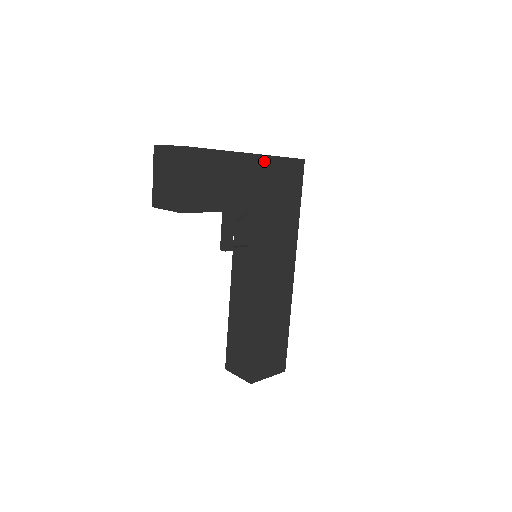
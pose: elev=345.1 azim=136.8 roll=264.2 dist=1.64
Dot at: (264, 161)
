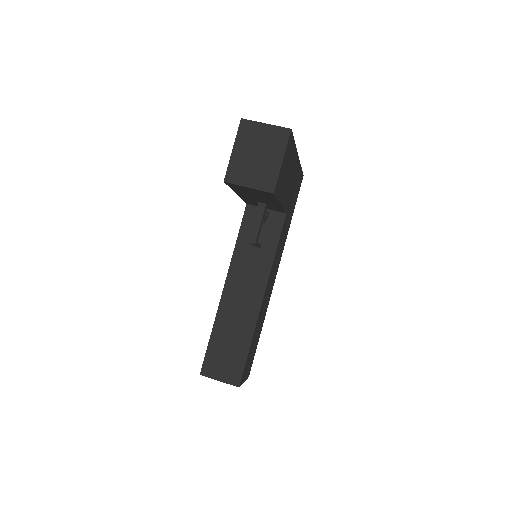
Dot at: (298, 167)
